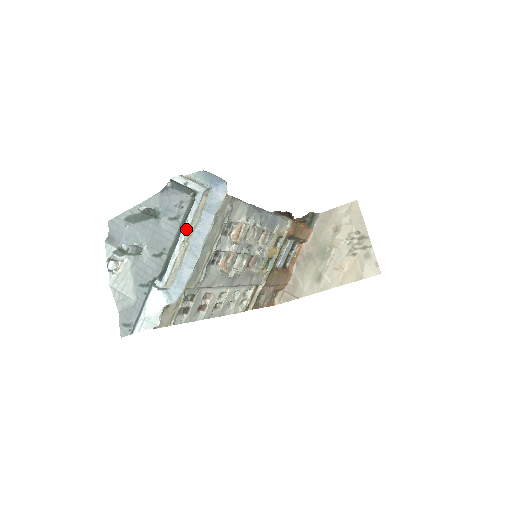
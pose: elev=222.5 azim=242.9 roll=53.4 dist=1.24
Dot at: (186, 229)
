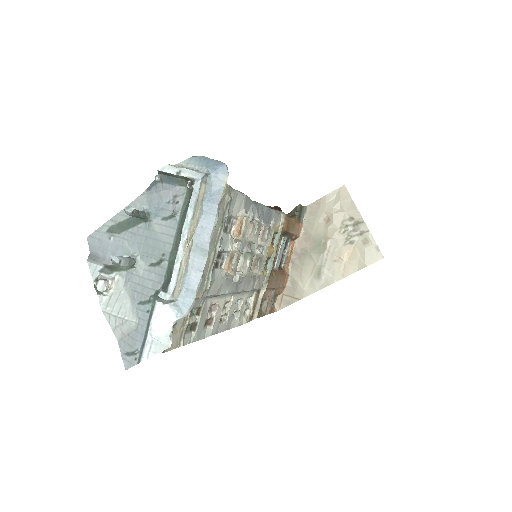
Dot at: (188, 225)
